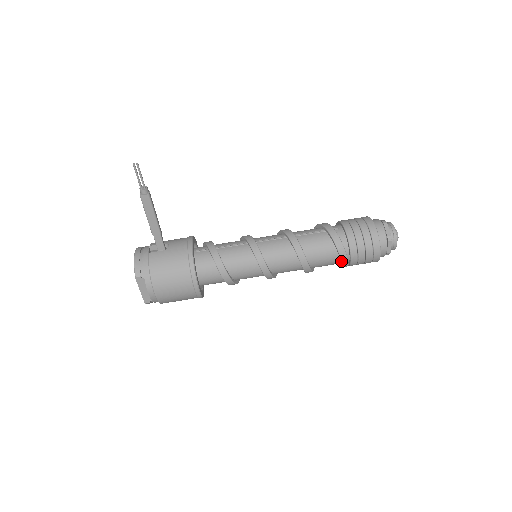
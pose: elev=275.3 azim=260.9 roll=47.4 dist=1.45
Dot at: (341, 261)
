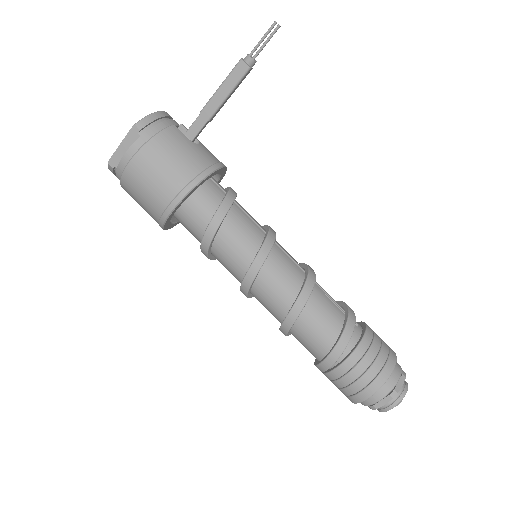
Dot at: (327, 357)
